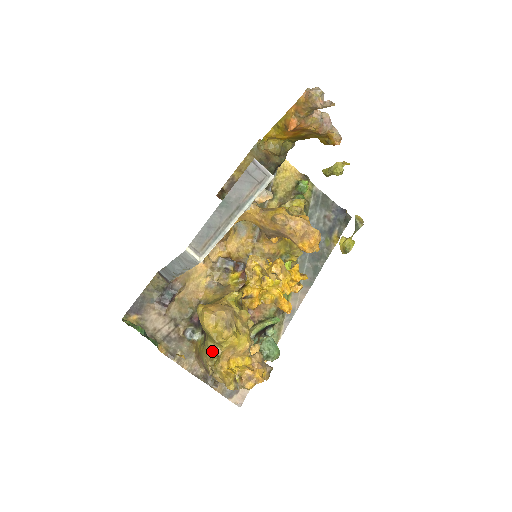
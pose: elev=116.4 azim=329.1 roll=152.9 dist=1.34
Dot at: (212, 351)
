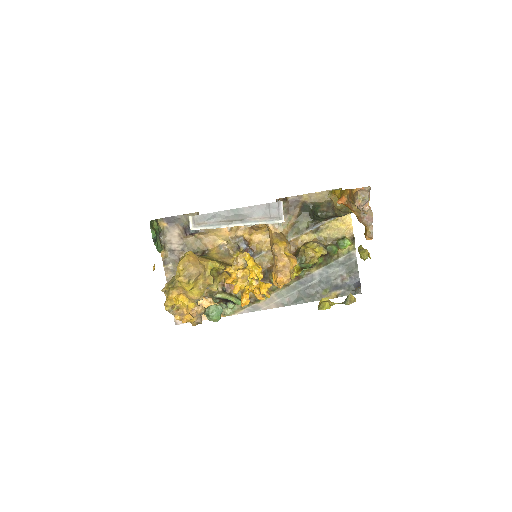
Dot at: (174, 281)
